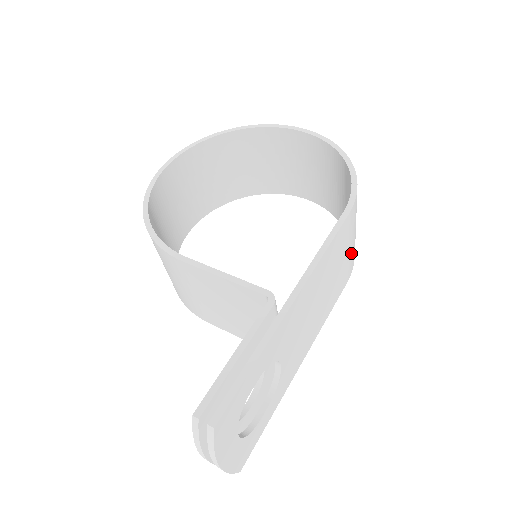
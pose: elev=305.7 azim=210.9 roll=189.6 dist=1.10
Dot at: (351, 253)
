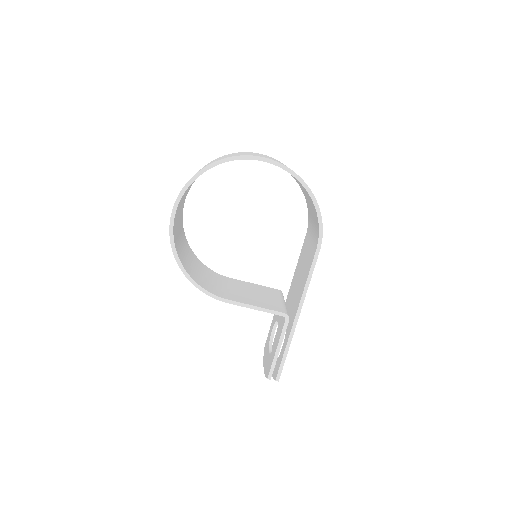
Dot at: occluded
